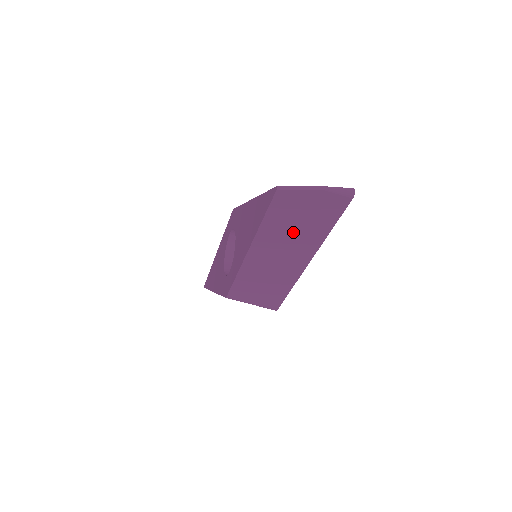
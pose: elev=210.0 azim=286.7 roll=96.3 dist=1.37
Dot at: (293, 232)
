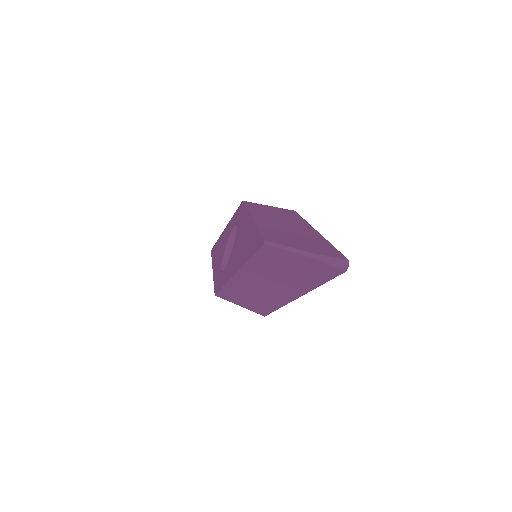
Dot at: (281, 275)
